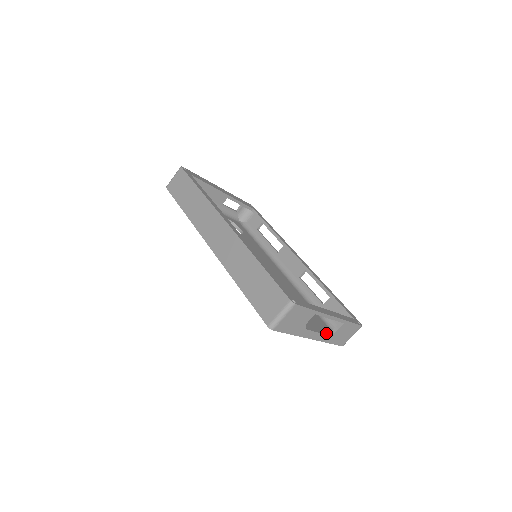
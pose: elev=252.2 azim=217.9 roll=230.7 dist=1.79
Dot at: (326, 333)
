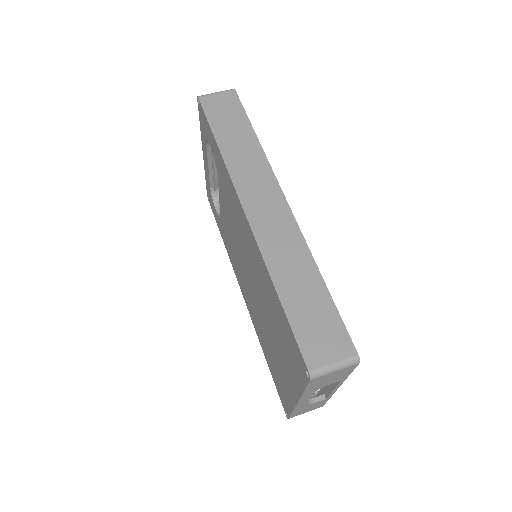
Dot at: occluded
